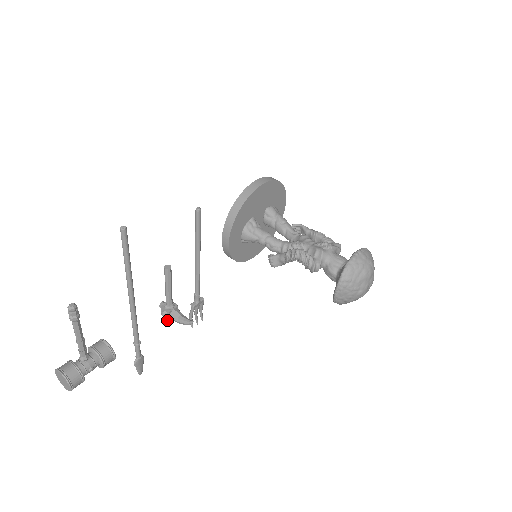
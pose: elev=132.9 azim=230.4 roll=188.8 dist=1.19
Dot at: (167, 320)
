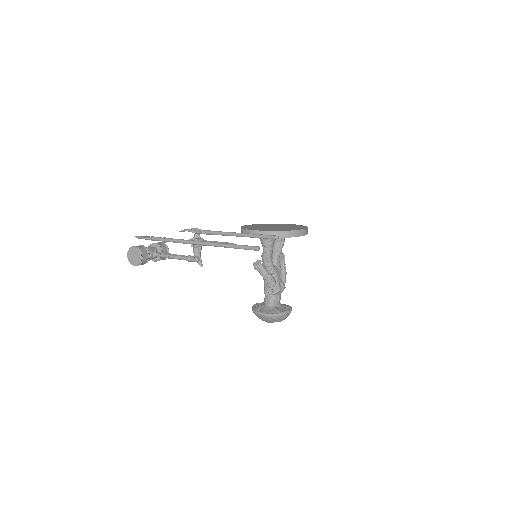
Dot at: occluded
